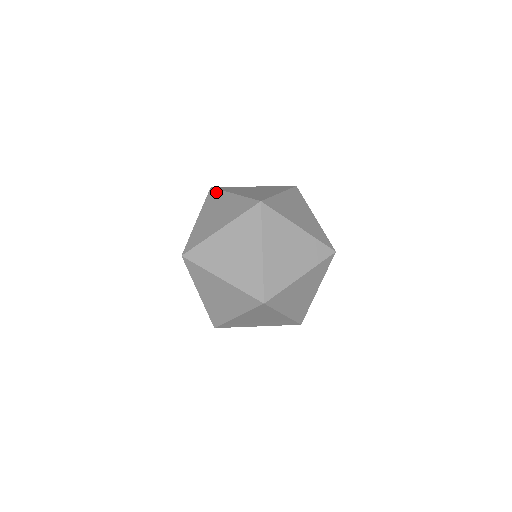
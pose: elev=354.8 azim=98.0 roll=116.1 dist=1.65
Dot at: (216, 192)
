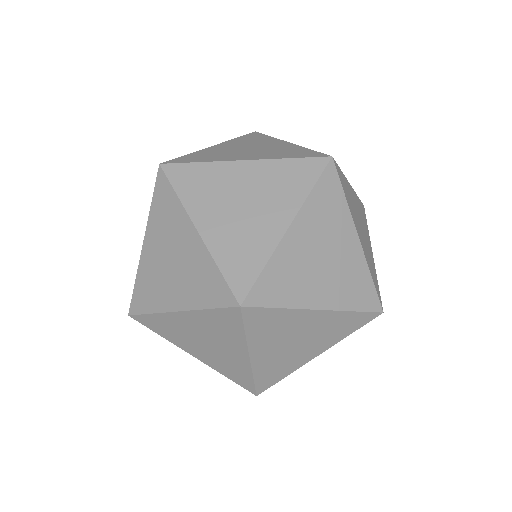
Dot at: occluded
